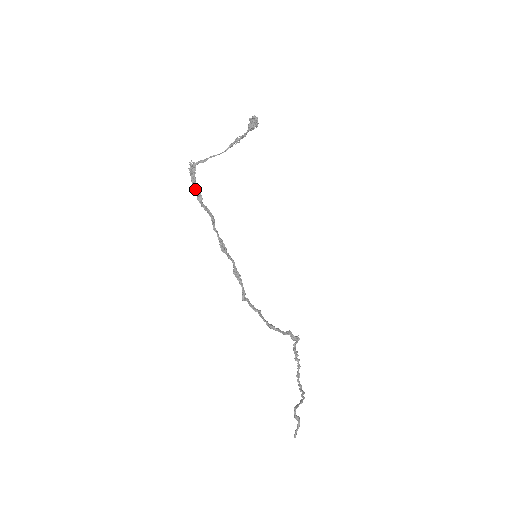
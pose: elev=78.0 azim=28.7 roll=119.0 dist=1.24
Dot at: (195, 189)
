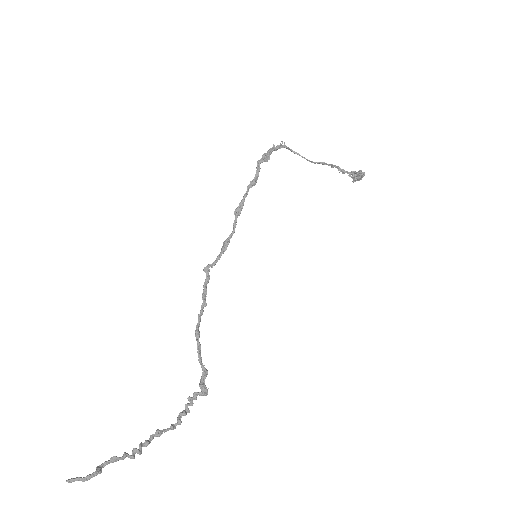
Dot at: (266, 153)
